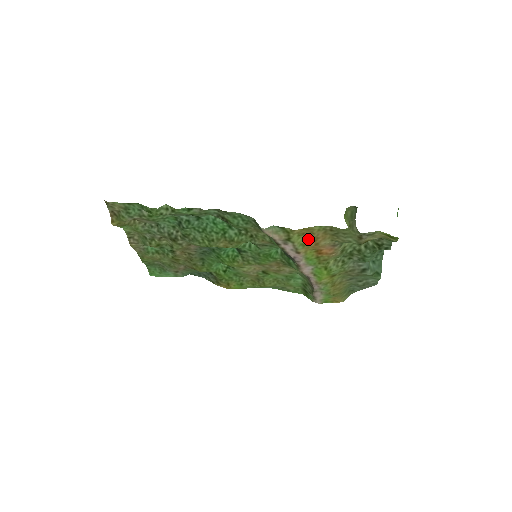
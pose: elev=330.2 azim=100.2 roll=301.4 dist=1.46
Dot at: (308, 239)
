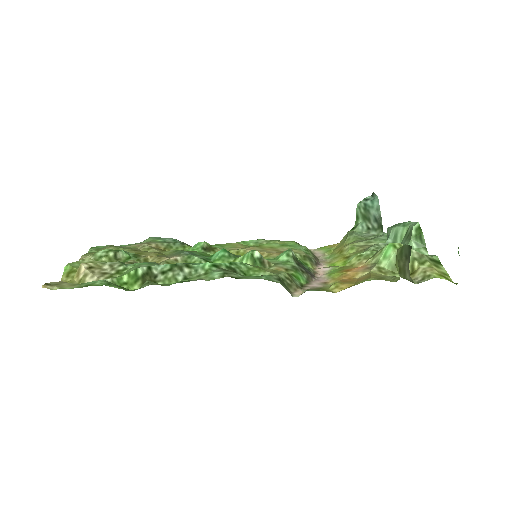
Dot at: (344, 280)
